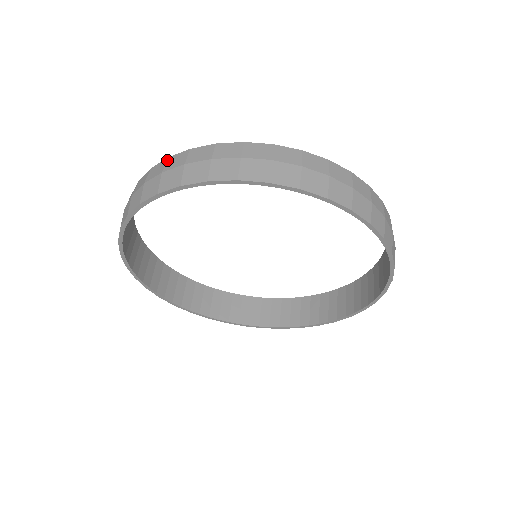
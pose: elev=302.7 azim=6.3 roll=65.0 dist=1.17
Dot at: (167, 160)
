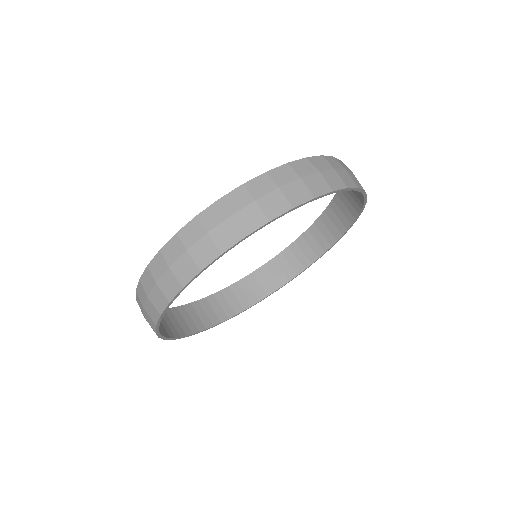
Dot at: occluded
